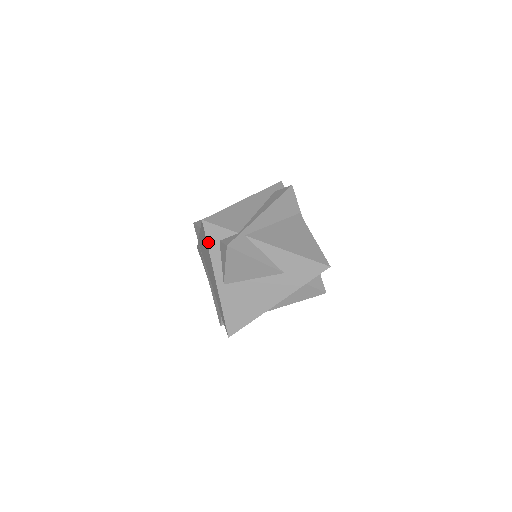
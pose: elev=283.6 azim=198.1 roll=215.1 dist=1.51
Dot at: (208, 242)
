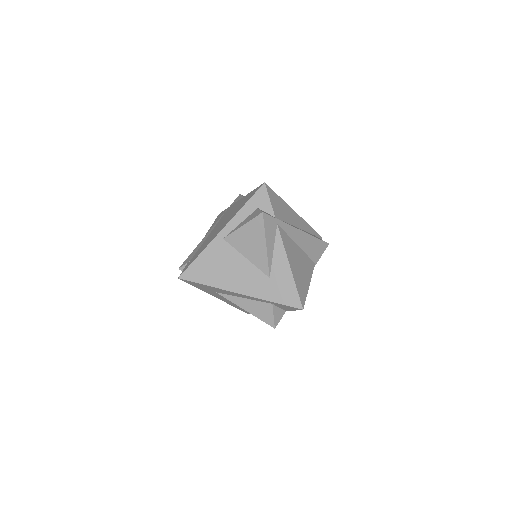
Dot at: (250, 200)
